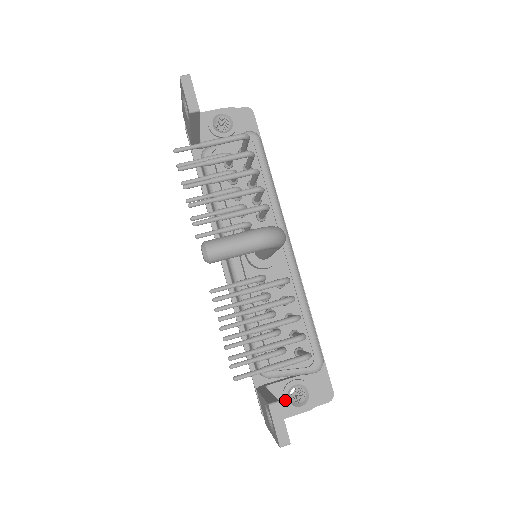
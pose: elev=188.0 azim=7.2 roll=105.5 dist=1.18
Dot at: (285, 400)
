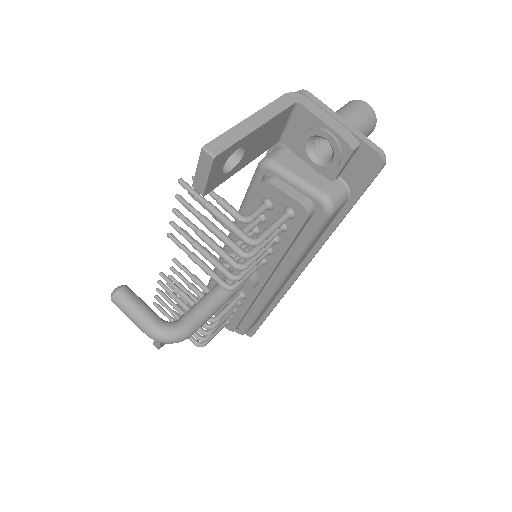
Dot at: occluded
